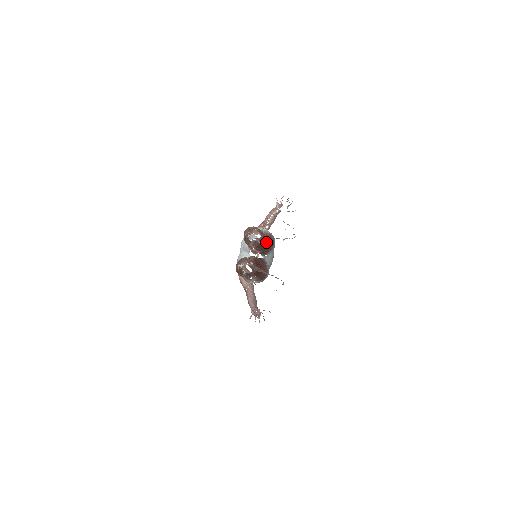
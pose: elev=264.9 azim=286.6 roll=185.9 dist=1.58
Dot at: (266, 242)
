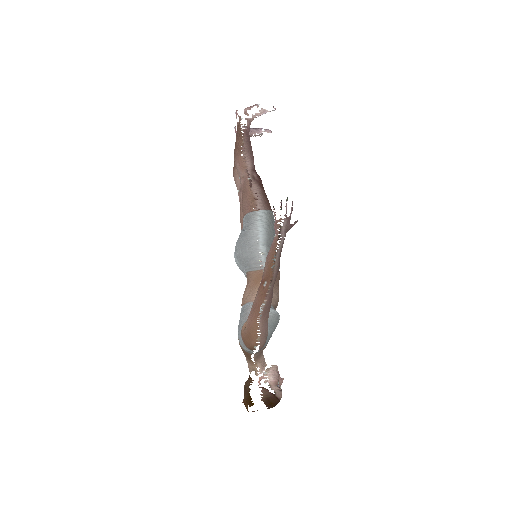
Dot at: occluded
